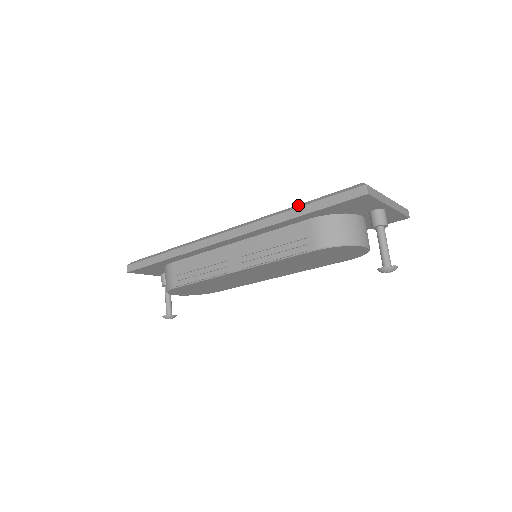
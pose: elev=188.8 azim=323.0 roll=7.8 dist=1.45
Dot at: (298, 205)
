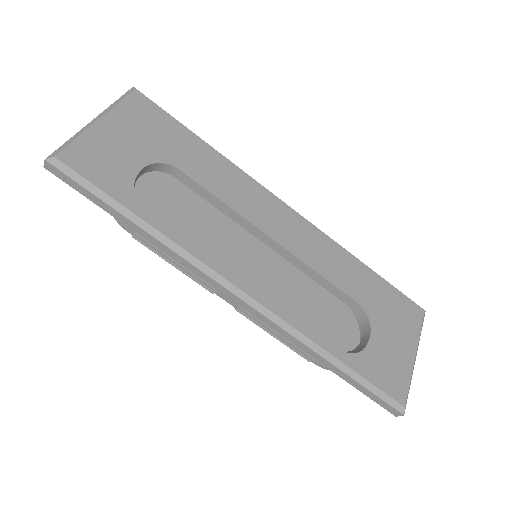
Dot at: (340, 363)
